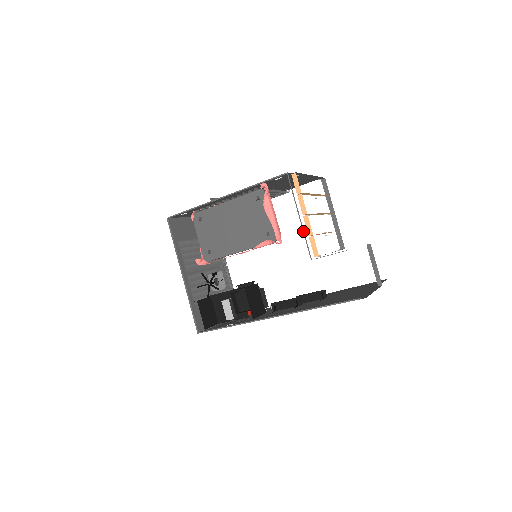
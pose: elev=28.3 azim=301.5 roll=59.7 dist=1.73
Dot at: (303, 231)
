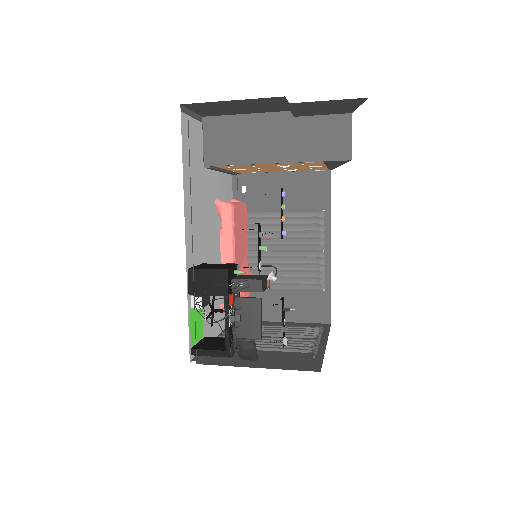
Dot at: (214, 170)
